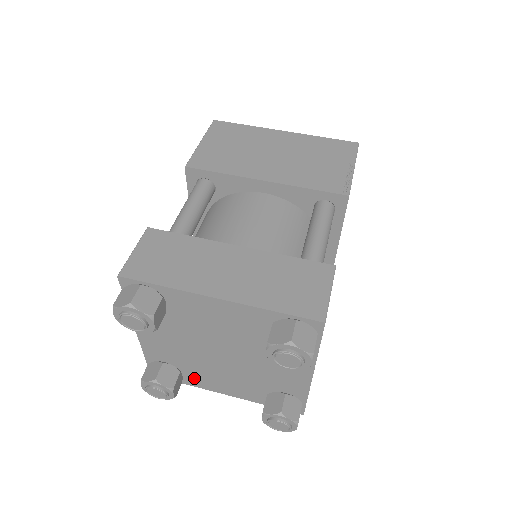
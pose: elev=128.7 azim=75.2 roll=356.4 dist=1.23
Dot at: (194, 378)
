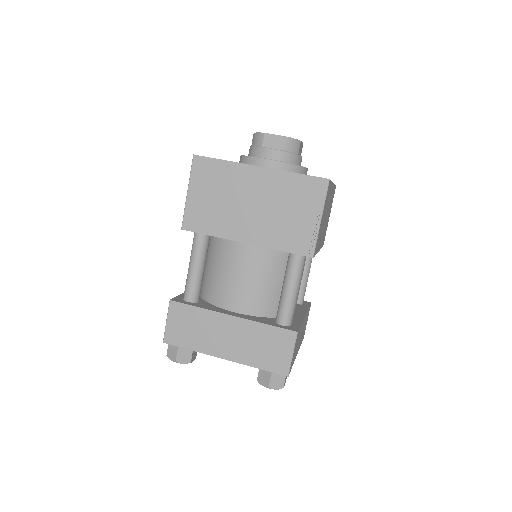
Dot at: occluded
